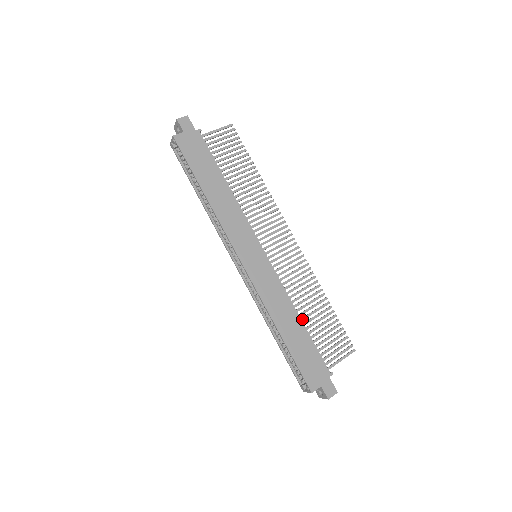
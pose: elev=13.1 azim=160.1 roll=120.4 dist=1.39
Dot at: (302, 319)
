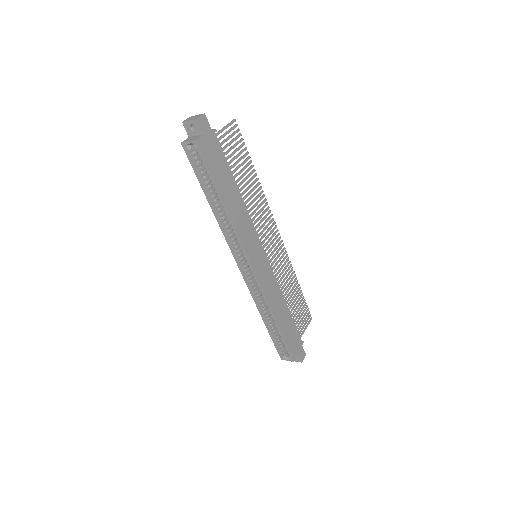
Dot at: (286, 304)
